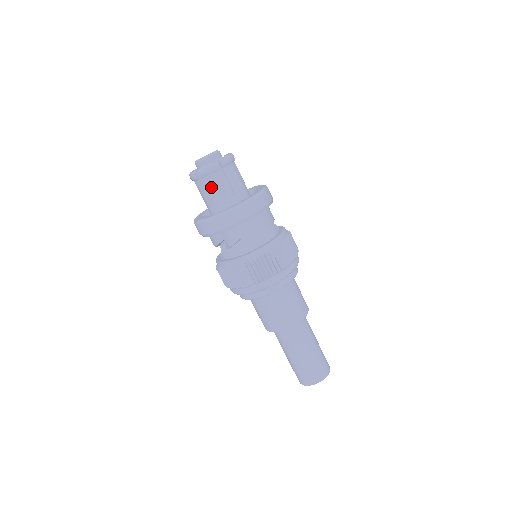
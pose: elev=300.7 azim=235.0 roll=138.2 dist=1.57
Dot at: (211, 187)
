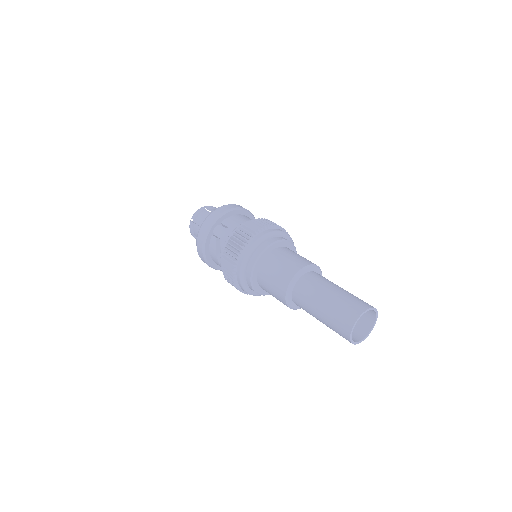
Dot at: (202, 220)
